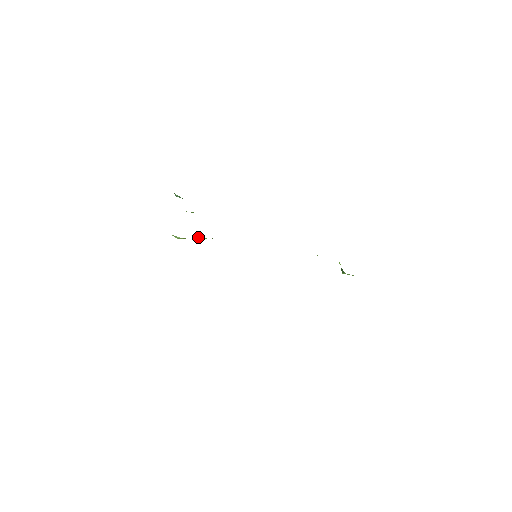
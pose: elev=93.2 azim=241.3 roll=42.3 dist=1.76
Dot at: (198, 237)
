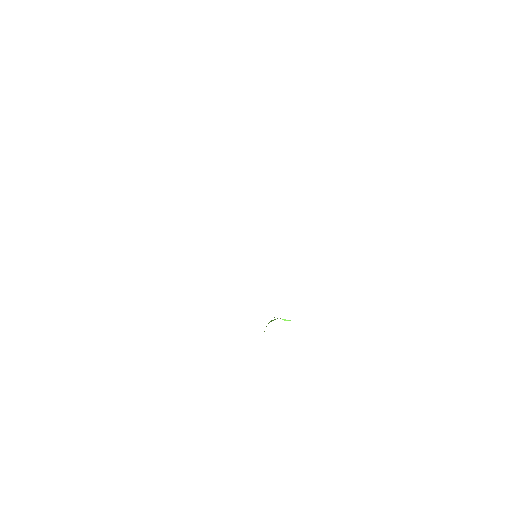
Dot at: occluded
